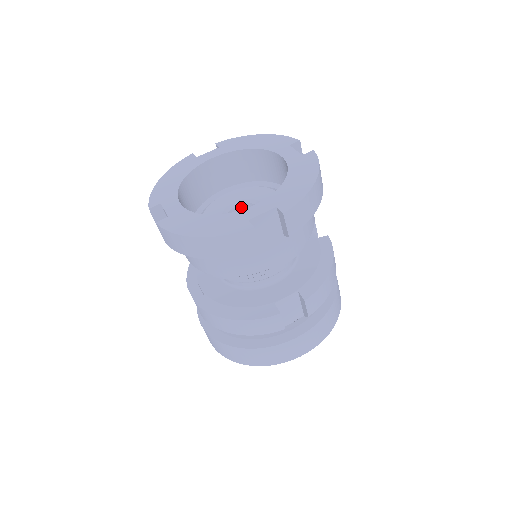
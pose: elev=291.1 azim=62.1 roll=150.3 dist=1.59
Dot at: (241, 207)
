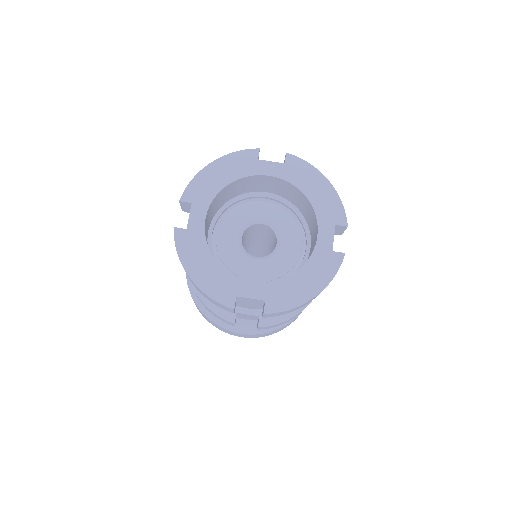
Dot at: (266, 226)
